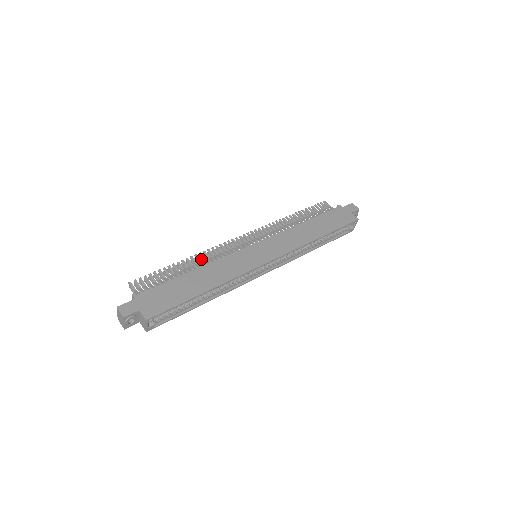
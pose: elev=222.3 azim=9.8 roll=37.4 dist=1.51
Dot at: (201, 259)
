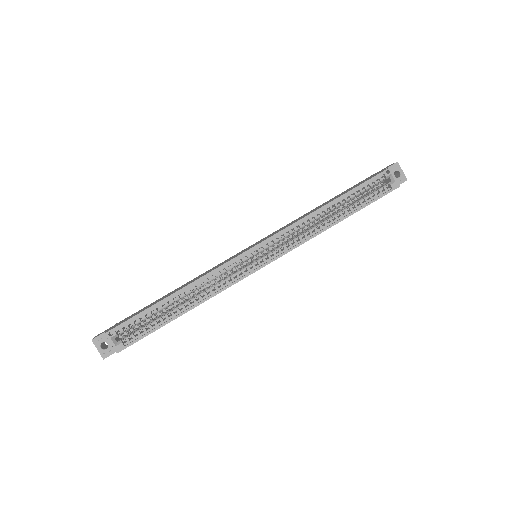
Dot at: occluded
